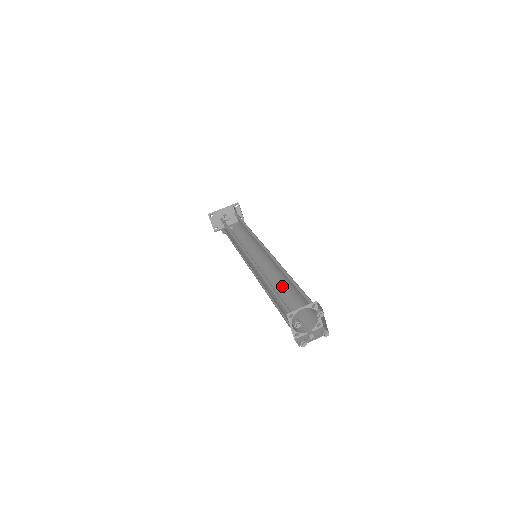
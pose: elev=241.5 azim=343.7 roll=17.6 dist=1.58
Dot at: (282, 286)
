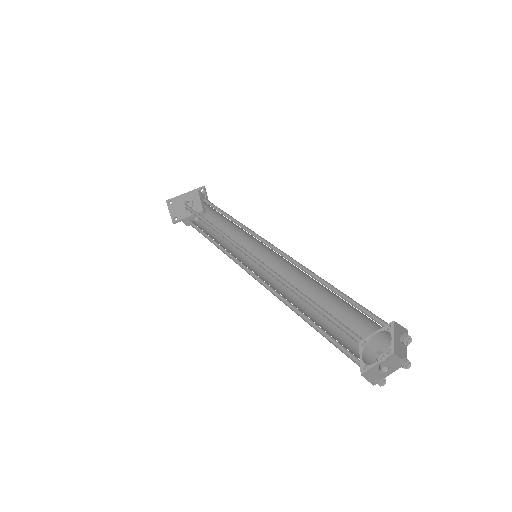
Dot at: (307, 296)
